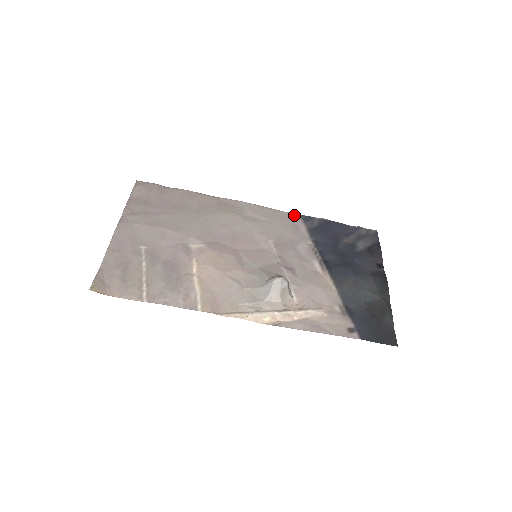
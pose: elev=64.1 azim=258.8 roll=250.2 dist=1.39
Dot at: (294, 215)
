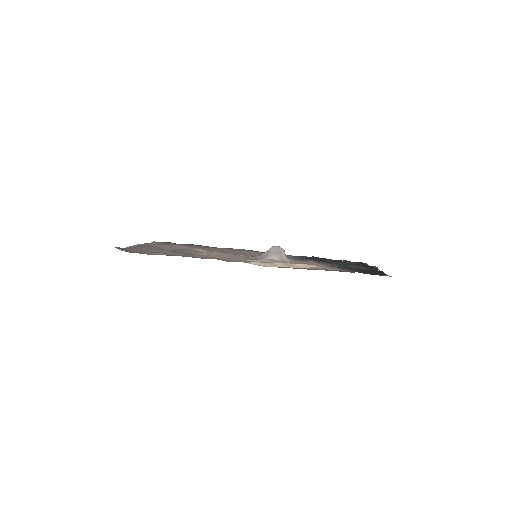
Dot at: (287, 255)
